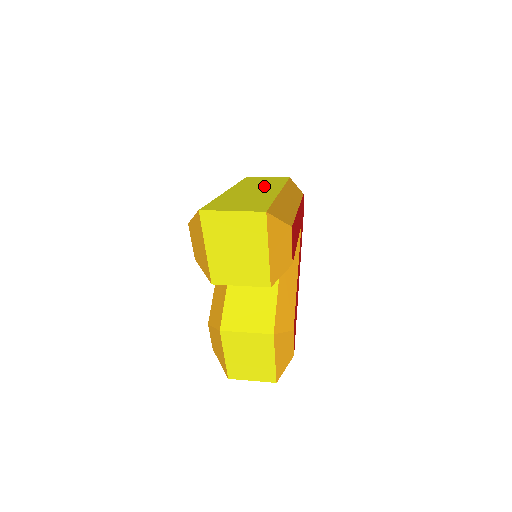
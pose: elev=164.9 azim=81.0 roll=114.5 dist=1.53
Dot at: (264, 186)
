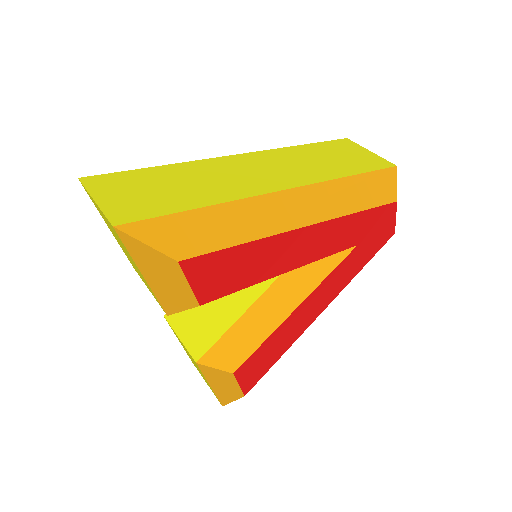
Dot at: (297, 169)
